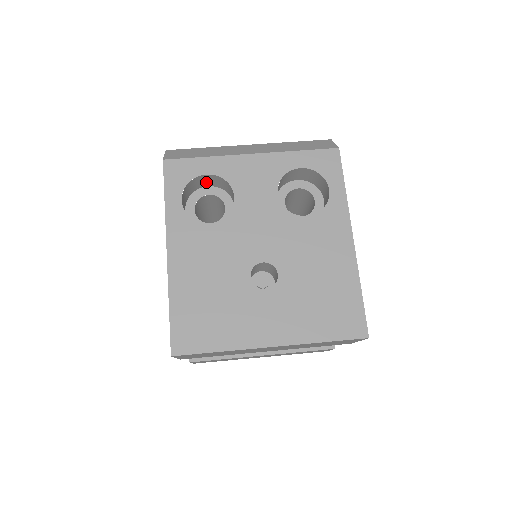
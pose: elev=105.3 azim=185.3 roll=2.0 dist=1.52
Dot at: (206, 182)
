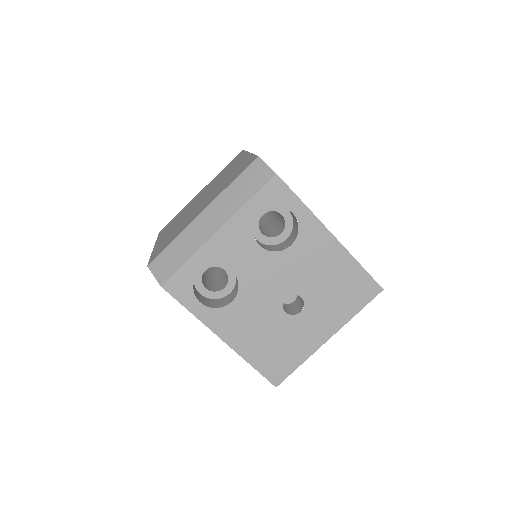
Dot at: occluded
